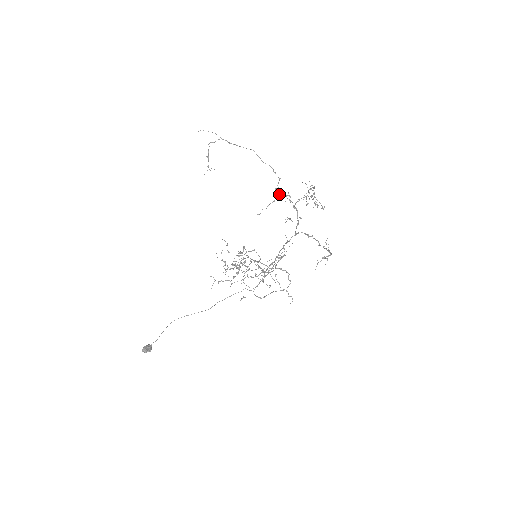
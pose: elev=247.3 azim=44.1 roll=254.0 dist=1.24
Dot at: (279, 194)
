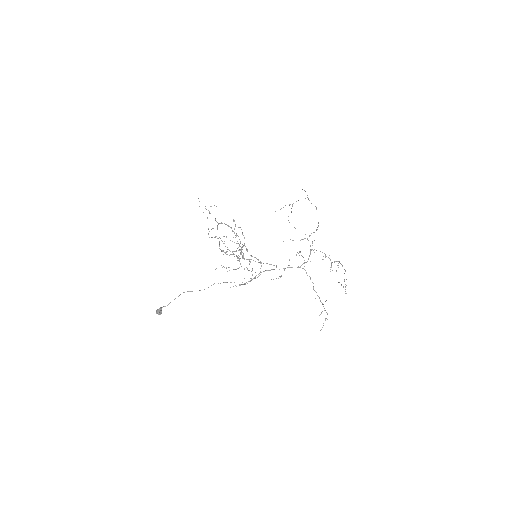
Dot at: (307, 238)
